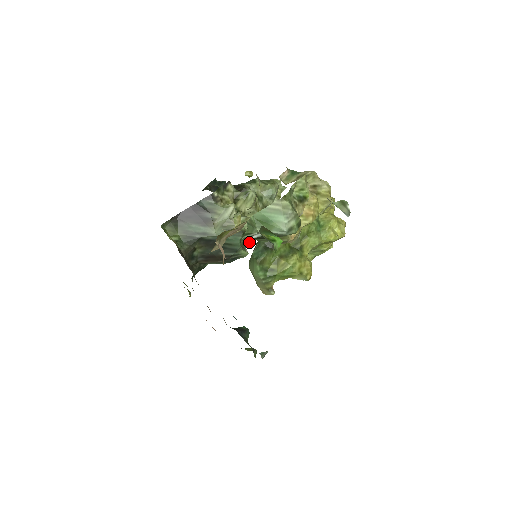
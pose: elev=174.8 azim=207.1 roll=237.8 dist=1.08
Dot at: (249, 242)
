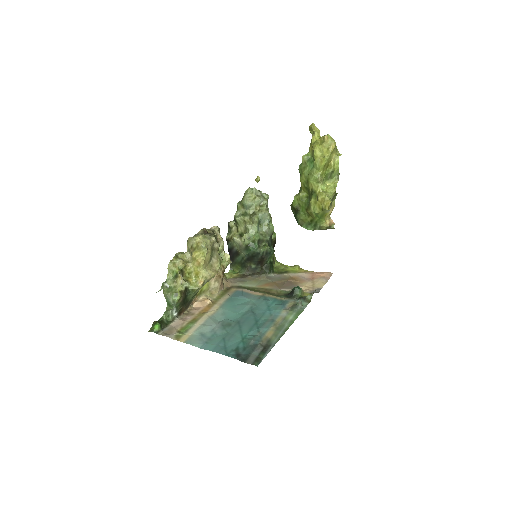
Dot at: (263, 239)
